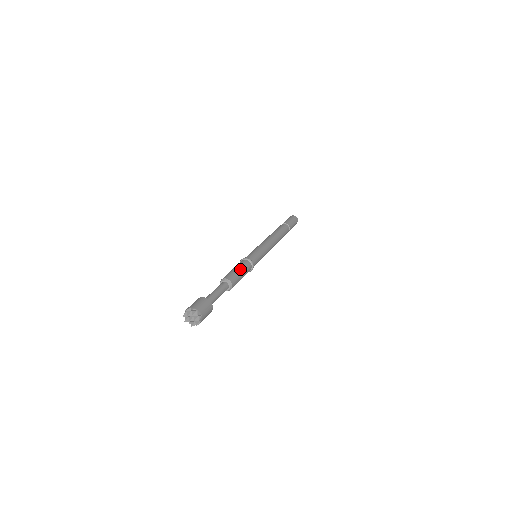
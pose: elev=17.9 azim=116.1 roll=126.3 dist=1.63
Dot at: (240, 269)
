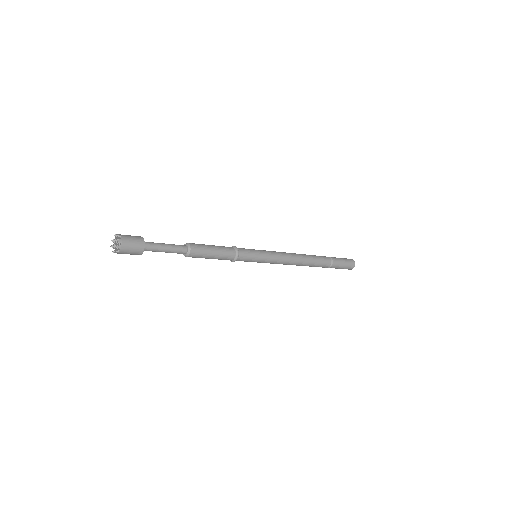
Dot at: (215, 247)
